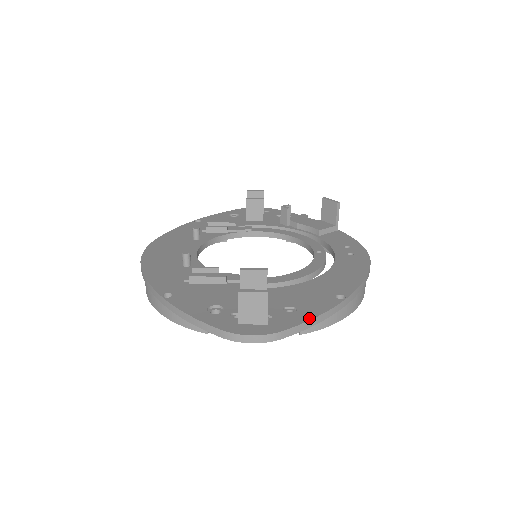
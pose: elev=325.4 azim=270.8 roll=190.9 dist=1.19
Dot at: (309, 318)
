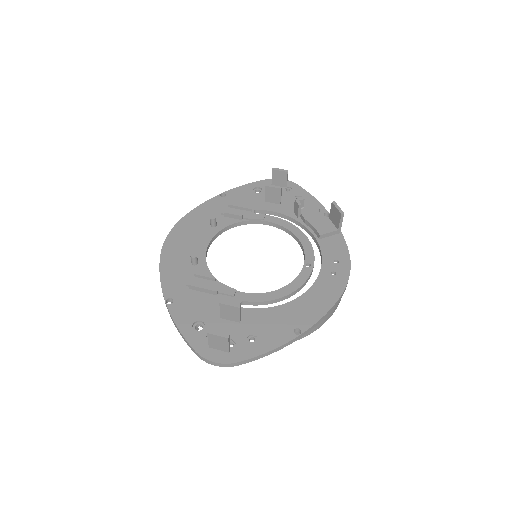
Dot at: (262, 352)
